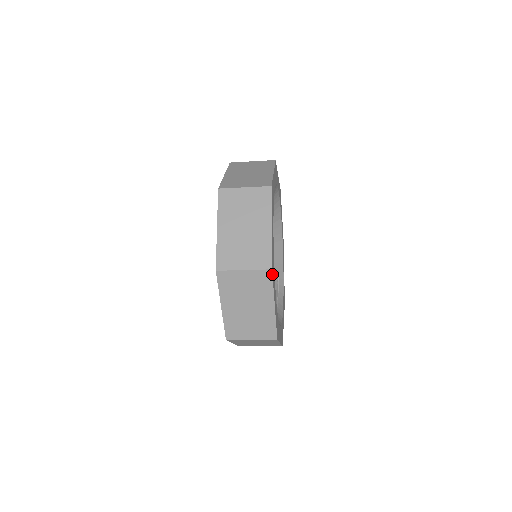
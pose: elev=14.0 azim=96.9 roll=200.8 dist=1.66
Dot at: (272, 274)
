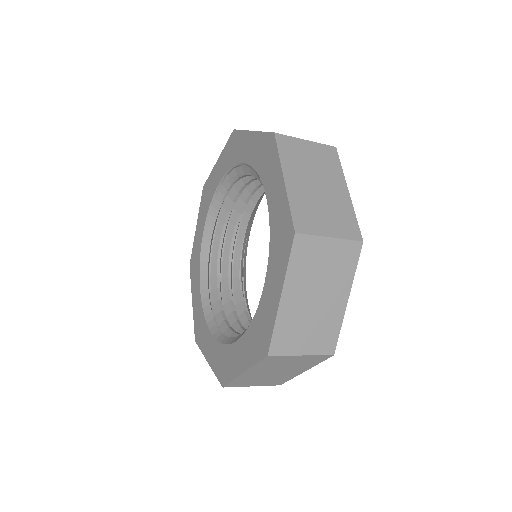
Dot at: (329, 357)
